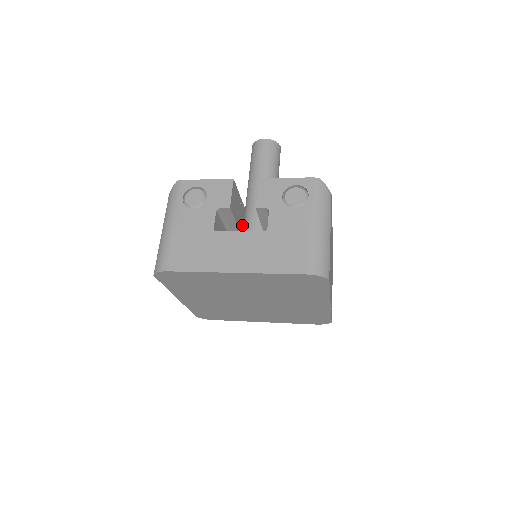
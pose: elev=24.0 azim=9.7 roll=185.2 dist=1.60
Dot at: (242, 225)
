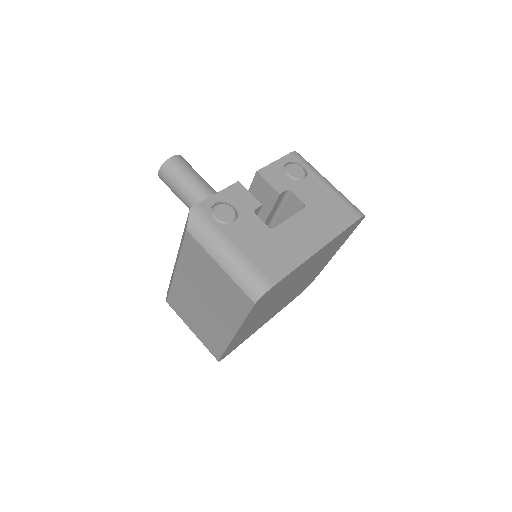
Dot at: occluded
